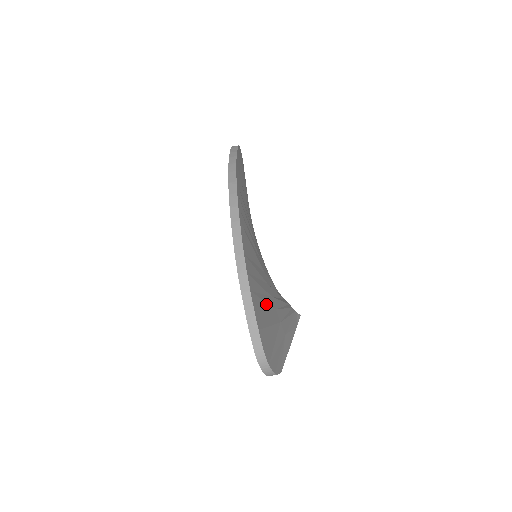
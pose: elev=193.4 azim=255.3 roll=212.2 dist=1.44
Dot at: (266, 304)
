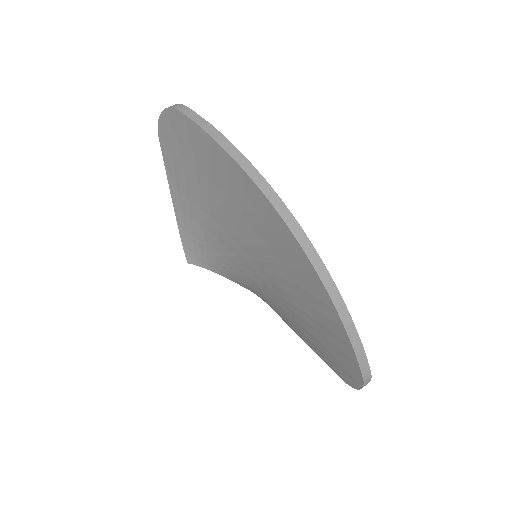
Dot at: occluded
